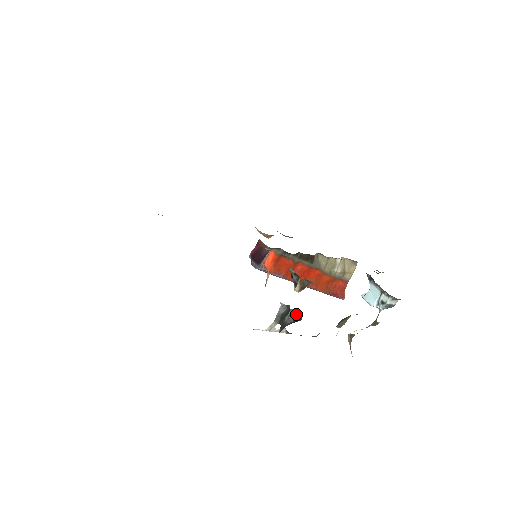
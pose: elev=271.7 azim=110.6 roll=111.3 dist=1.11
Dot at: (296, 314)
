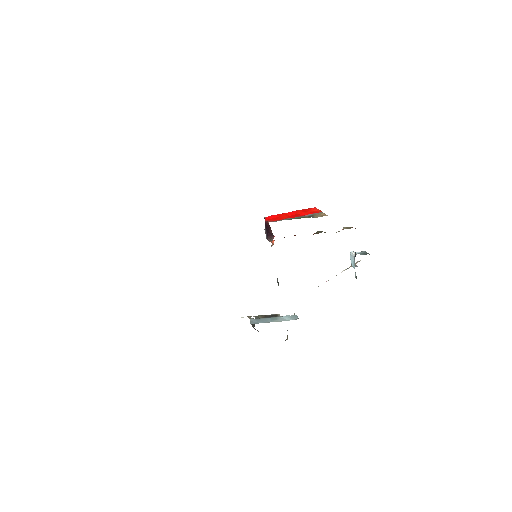
Dot at: (257, 330)
